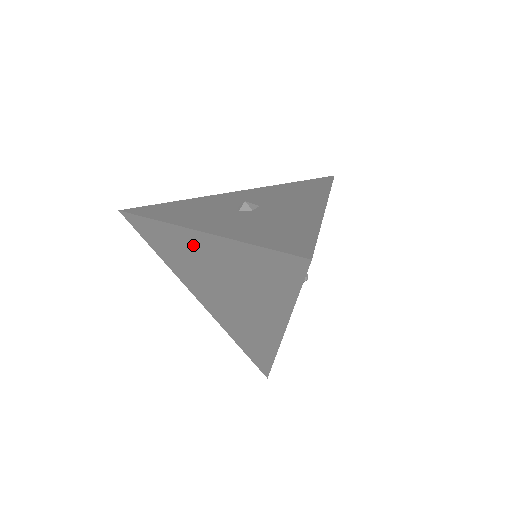
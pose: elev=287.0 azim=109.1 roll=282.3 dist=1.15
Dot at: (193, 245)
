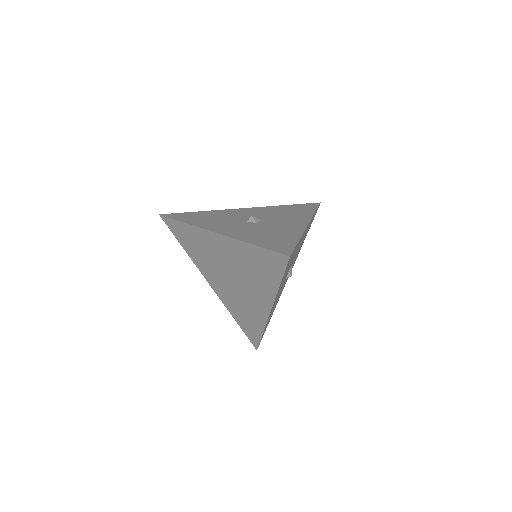
Dot at: (212, 243)
